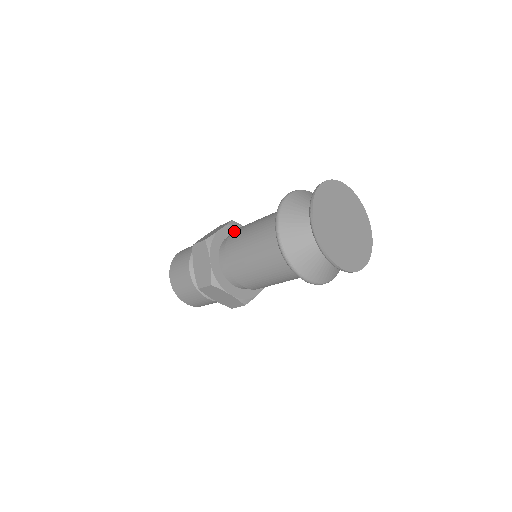
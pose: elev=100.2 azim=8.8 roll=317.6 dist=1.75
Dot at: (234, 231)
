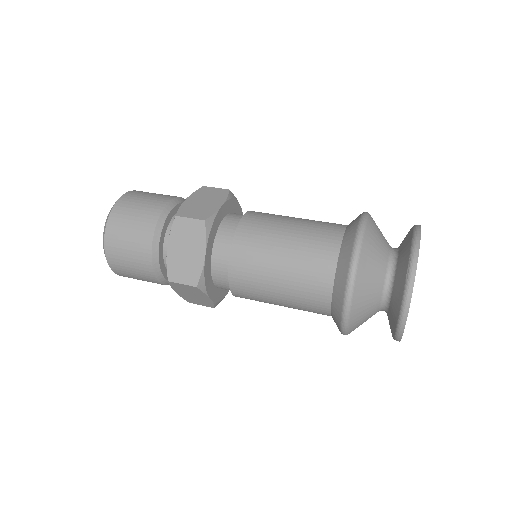
Dot at: occluded
